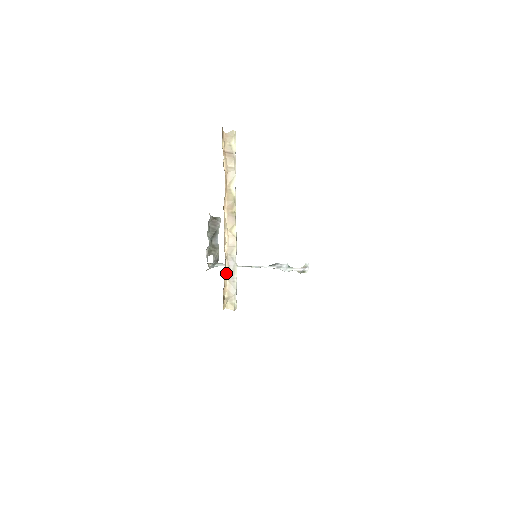
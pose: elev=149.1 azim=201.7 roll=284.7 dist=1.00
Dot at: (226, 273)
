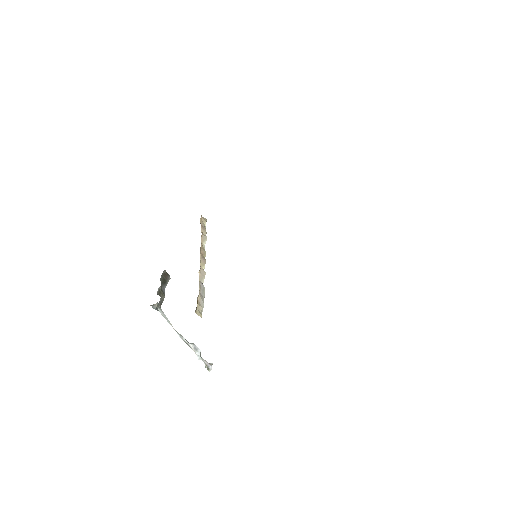
Dot at: (199, 288)
